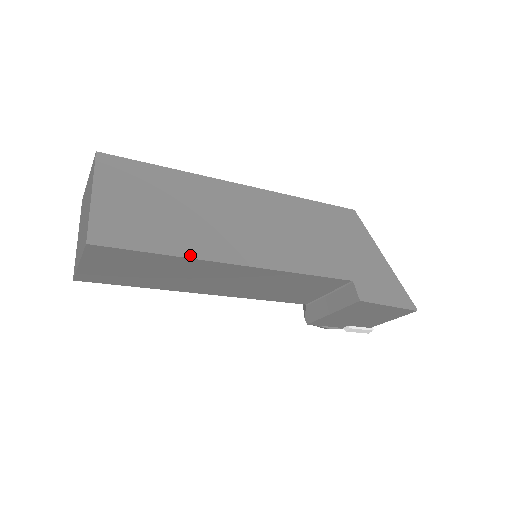
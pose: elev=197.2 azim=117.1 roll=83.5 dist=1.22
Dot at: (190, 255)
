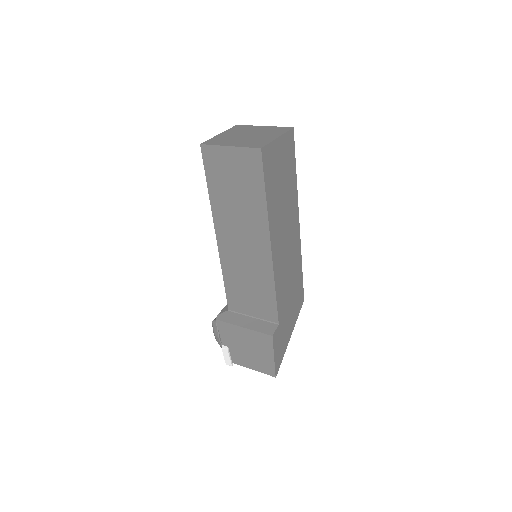
Dot at: (269, 213)
